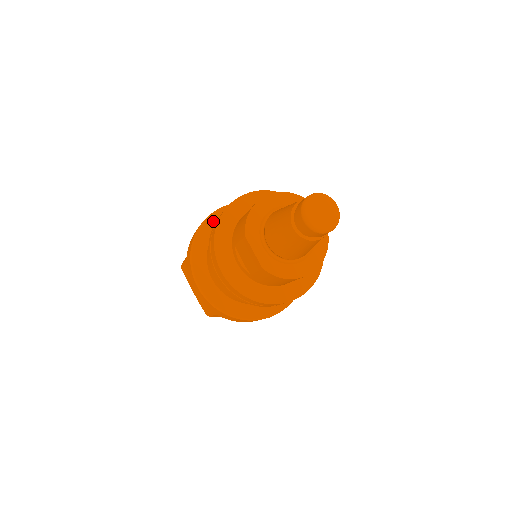
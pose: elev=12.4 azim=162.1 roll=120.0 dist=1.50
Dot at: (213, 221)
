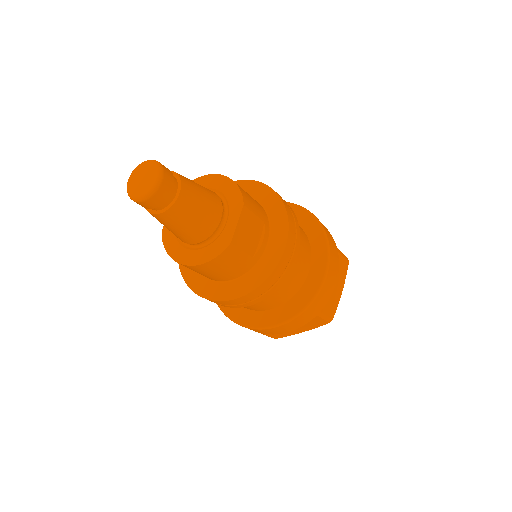
Dot at: occluded
